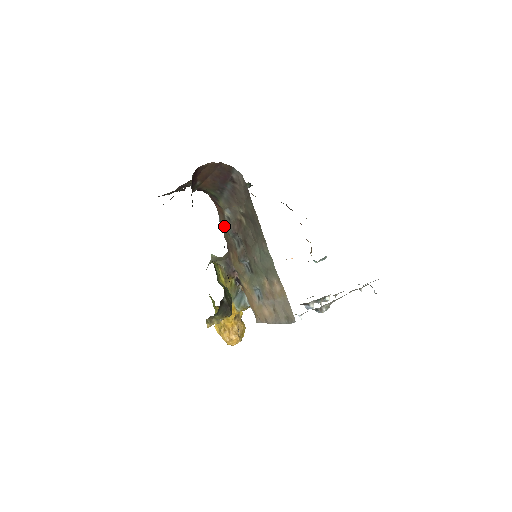
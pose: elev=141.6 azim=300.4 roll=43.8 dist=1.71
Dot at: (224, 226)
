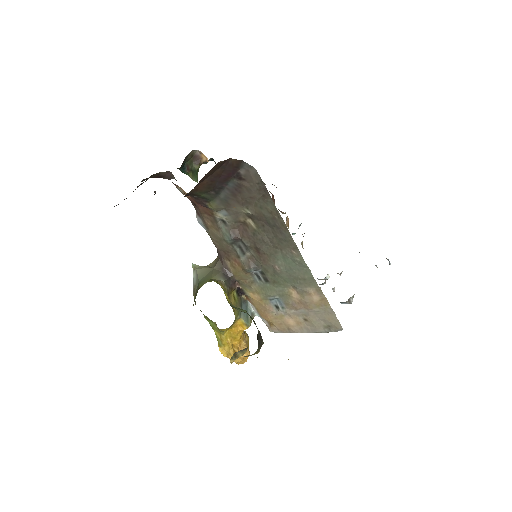
Dot at: (214, 231)
